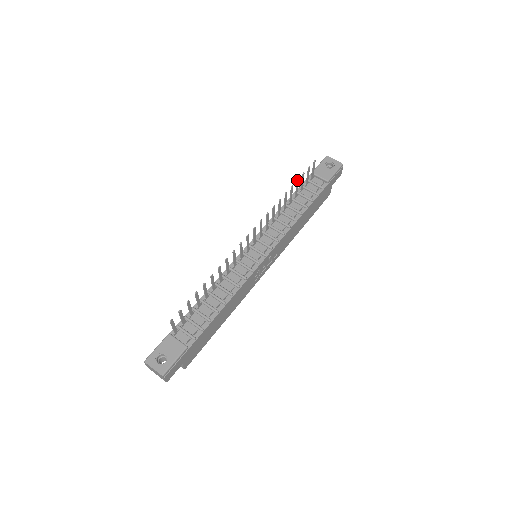
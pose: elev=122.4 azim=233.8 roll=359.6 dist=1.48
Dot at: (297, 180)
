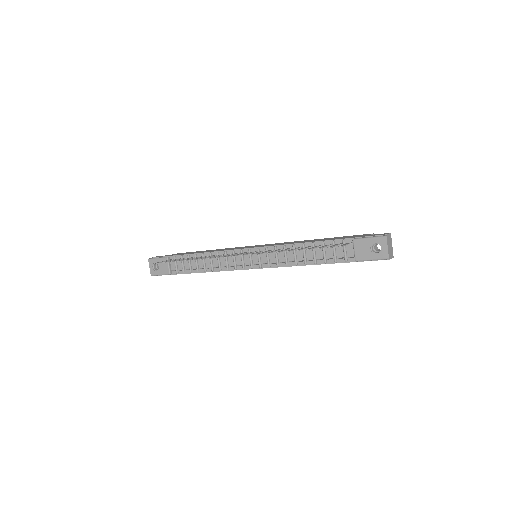
Dot at: occluded
